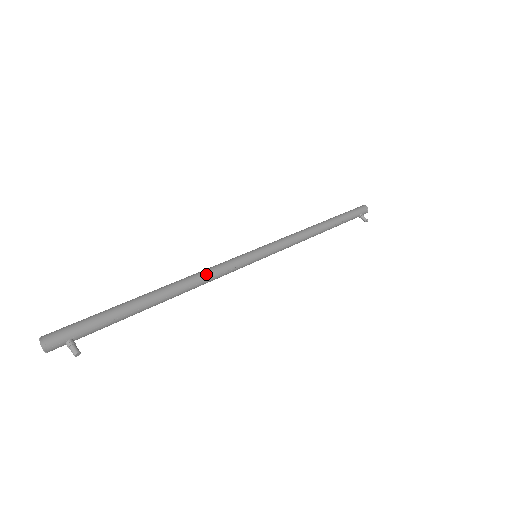
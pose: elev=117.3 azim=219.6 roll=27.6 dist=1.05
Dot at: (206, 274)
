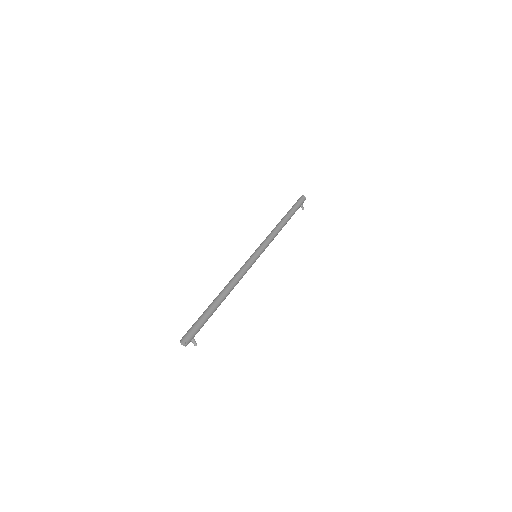
Dot at: (239, 280)
